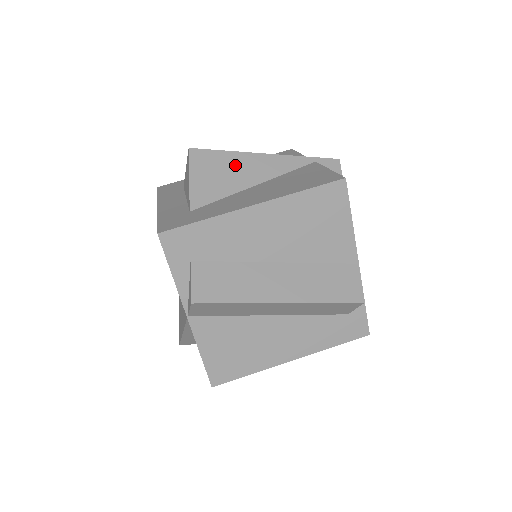
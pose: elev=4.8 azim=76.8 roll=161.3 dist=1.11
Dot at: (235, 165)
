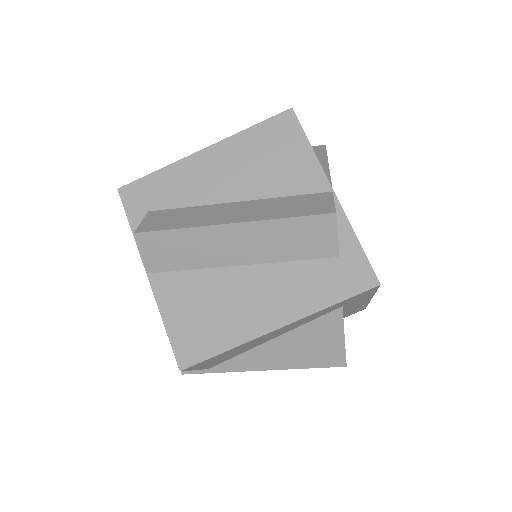
Dot at: occluded
